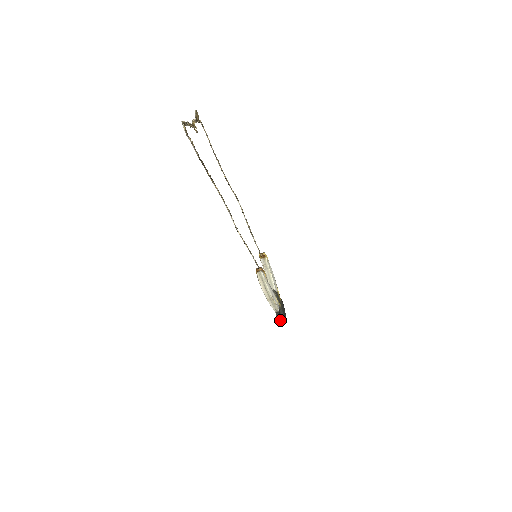
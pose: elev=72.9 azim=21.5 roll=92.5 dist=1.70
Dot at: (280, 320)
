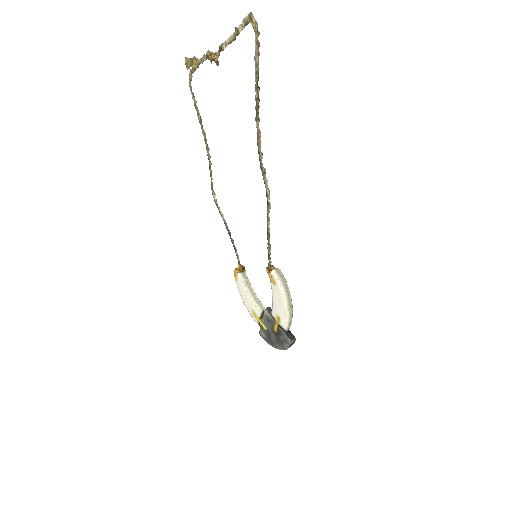
Dot at: (293, 341)
